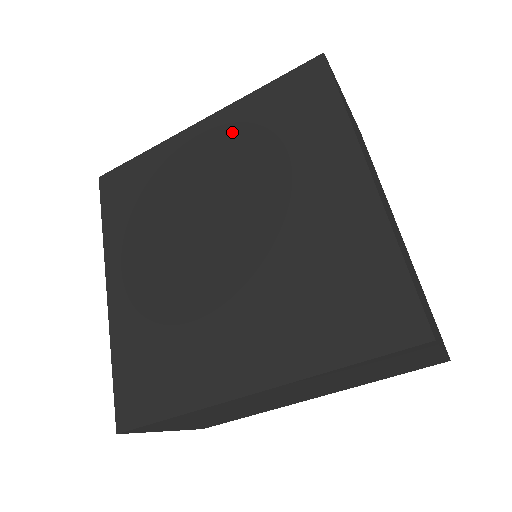
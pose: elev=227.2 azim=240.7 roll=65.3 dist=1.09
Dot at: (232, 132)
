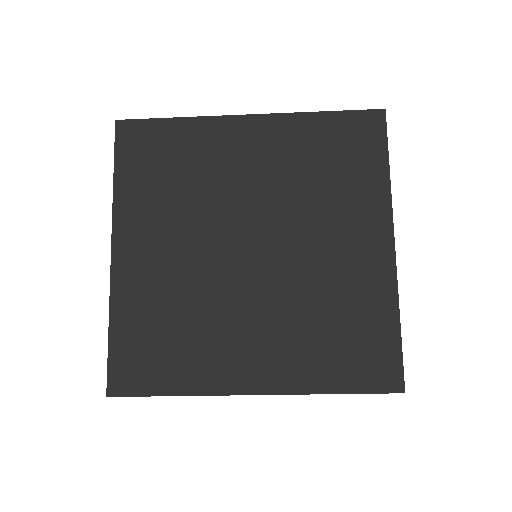
Dot at: (281, 144)
